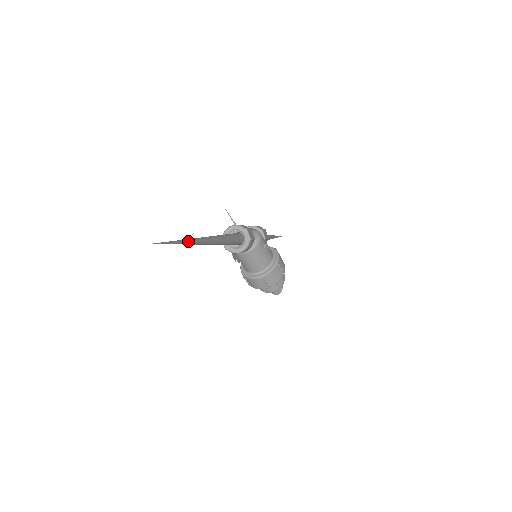
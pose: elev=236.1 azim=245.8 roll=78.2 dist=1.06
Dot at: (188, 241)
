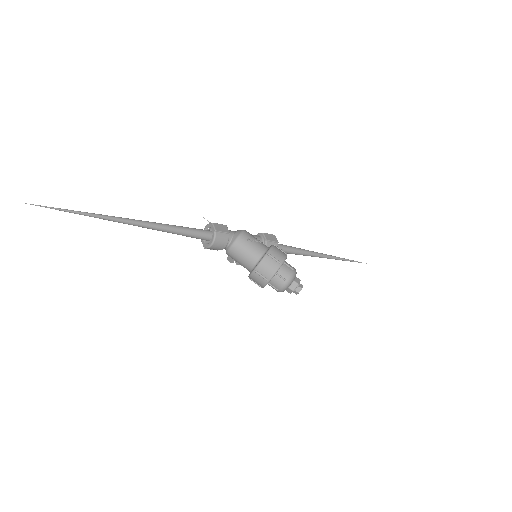
Dot at: (89, 213)
